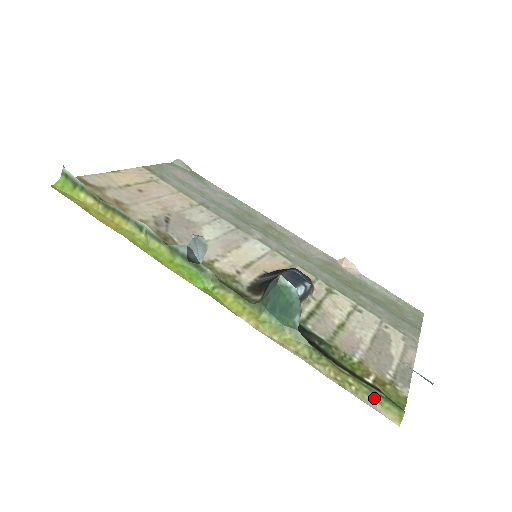
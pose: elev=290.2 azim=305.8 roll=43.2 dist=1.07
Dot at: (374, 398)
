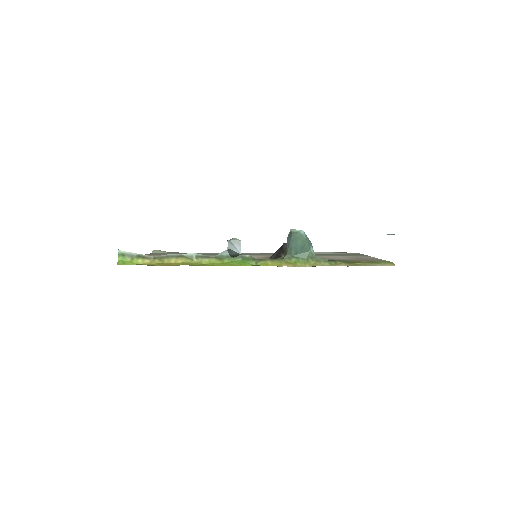
Dot at: (375, 264)
